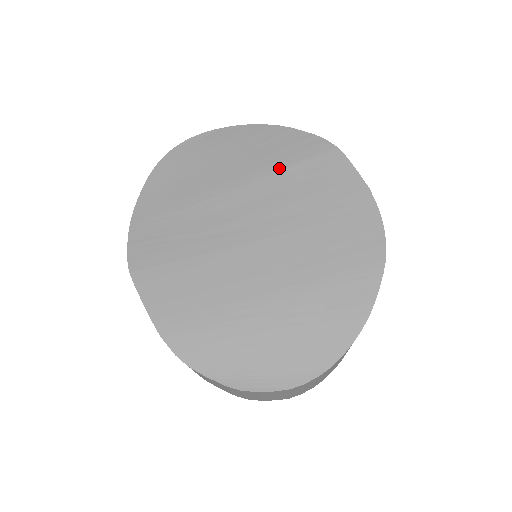
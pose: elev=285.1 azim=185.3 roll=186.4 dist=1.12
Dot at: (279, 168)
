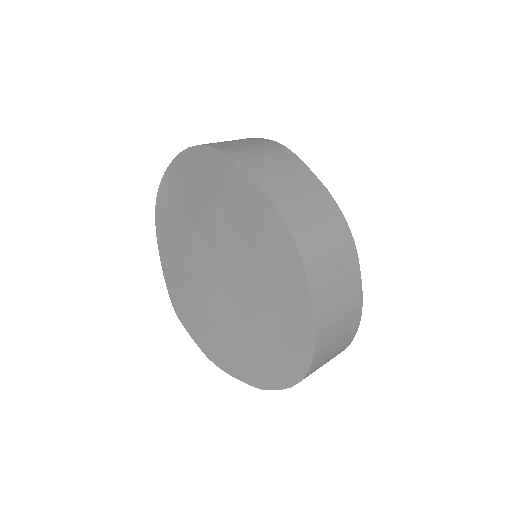
Dot at: (210, 201)
